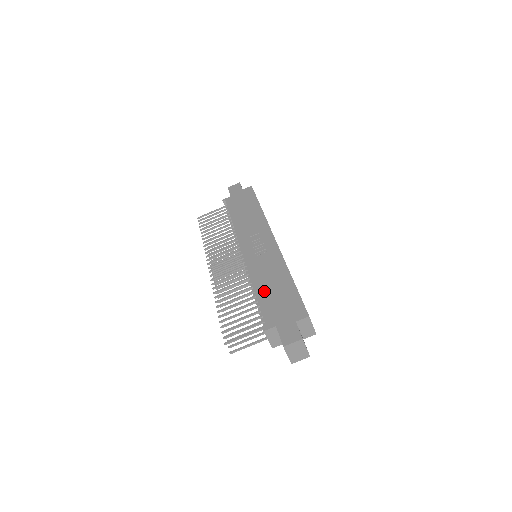
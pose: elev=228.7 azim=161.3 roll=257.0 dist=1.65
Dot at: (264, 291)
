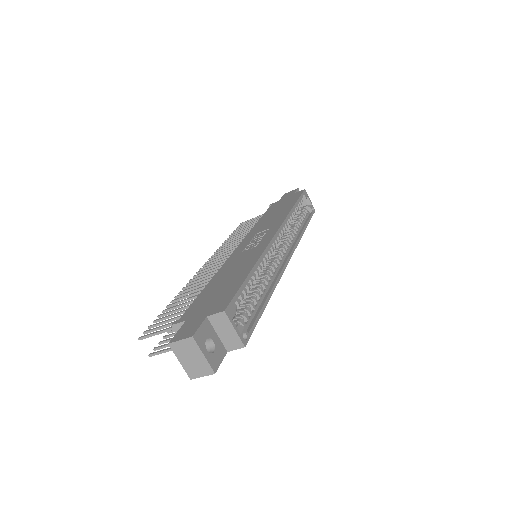
Dot at: (214, 283)
